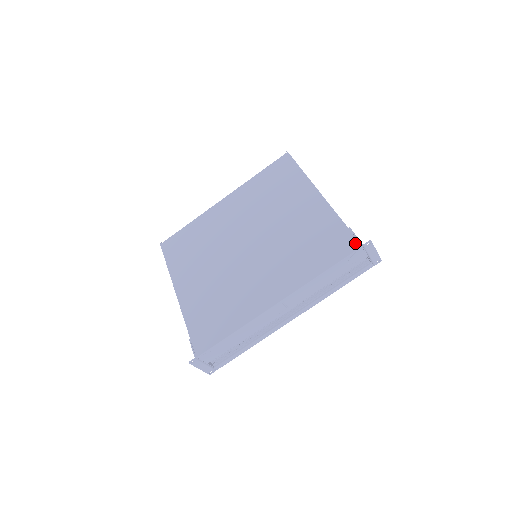
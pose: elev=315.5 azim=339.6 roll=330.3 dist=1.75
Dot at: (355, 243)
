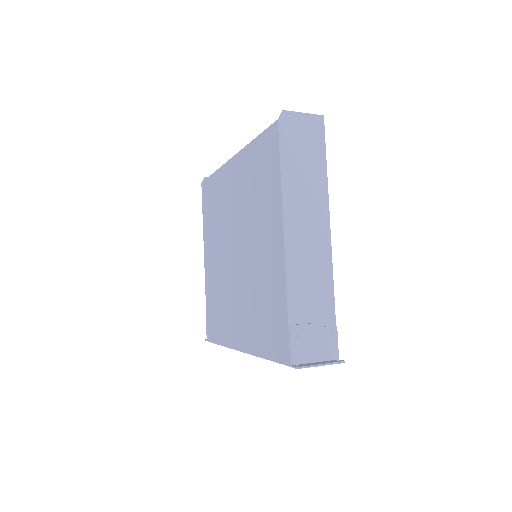
Dot at: (287, 355)
